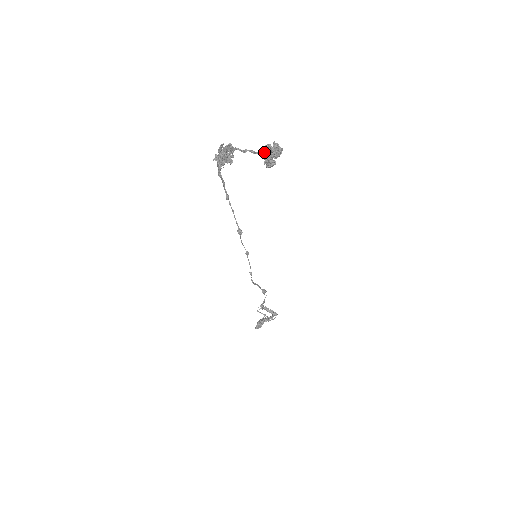
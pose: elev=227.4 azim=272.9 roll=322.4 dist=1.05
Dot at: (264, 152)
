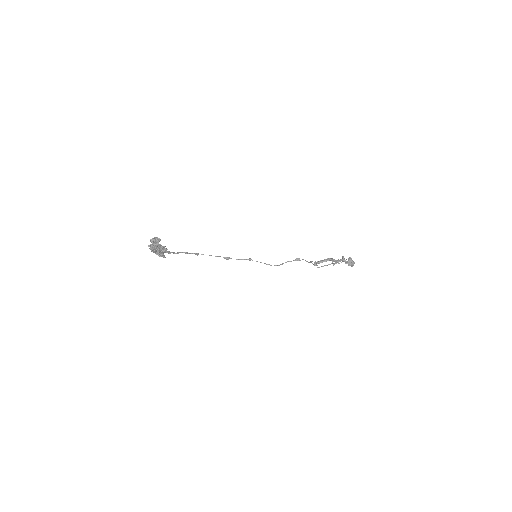
Dot at: (150, 249)
